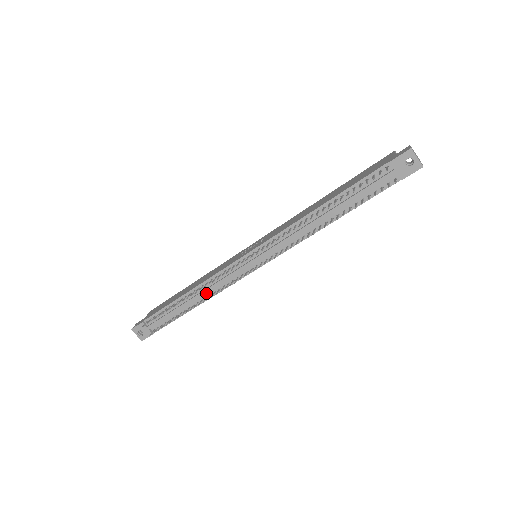
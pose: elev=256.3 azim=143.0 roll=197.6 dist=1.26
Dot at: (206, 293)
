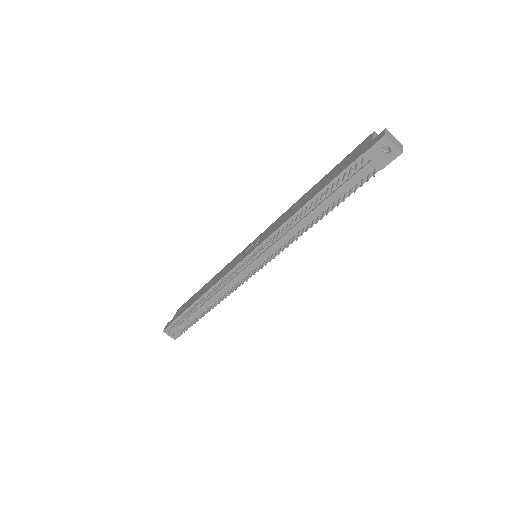
Dot at: (218, 295)
